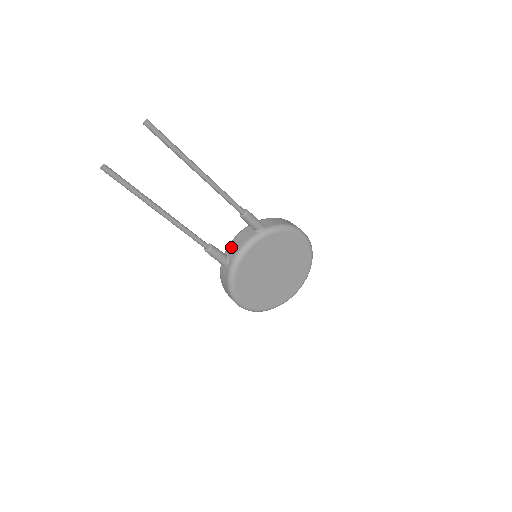
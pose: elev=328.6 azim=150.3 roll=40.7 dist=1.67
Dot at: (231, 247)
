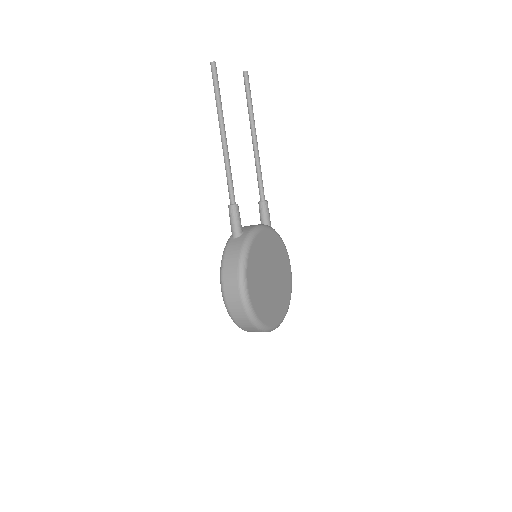
Dot at: (244, 227)
